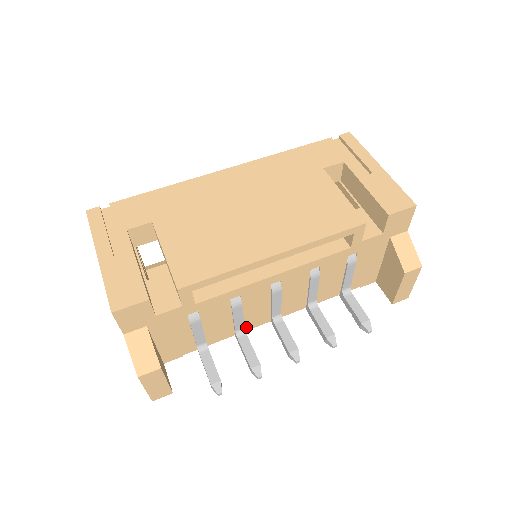
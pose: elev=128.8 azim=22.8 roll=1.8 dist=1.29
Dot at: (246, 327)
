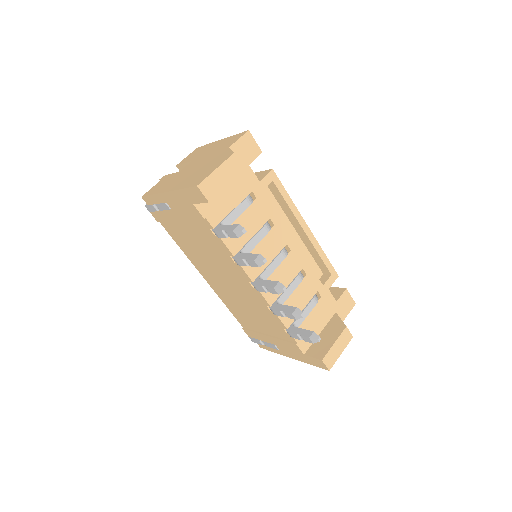
Dot at: occluded
